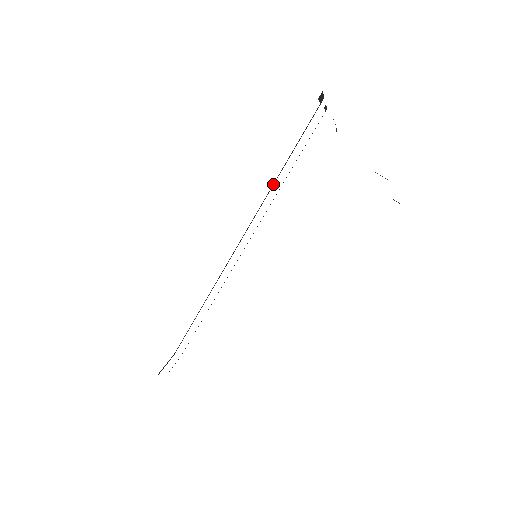
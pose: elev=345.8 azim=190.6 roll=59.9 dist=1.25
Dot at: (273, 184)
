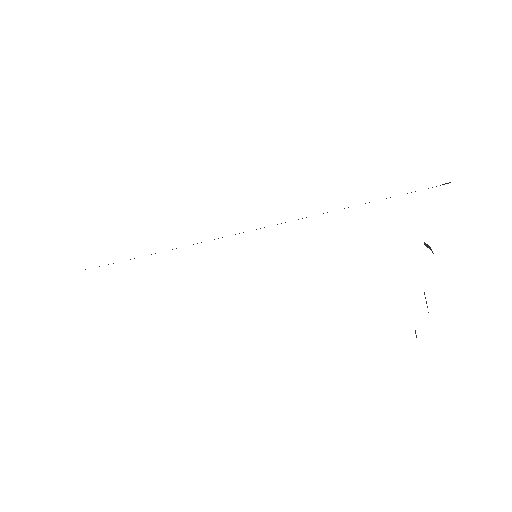
Dot at: occluded
